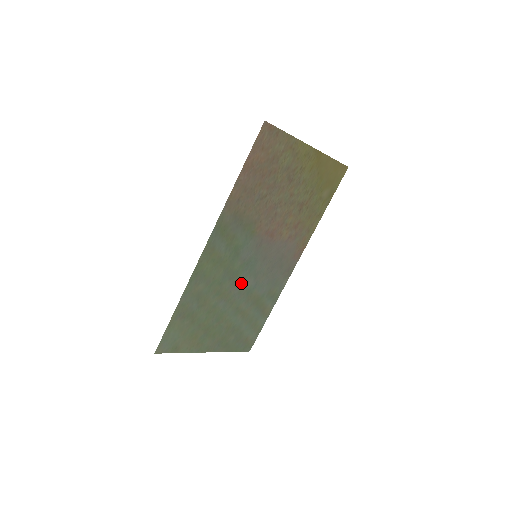
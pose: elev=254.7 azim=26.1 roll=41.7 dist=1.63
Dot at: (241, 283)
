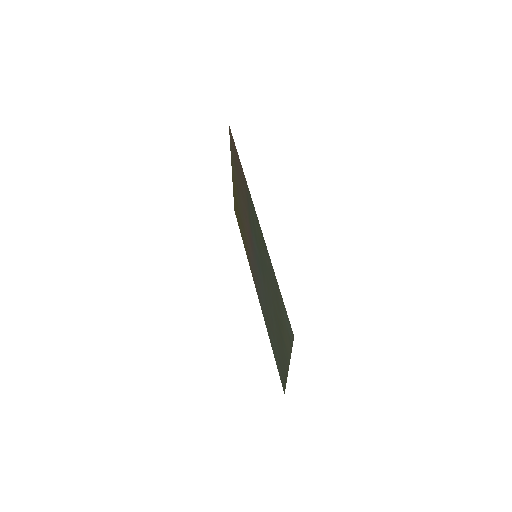
Dot at: (263, 283)
